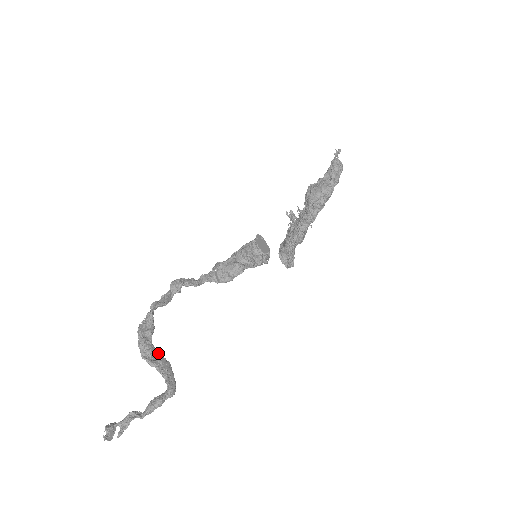
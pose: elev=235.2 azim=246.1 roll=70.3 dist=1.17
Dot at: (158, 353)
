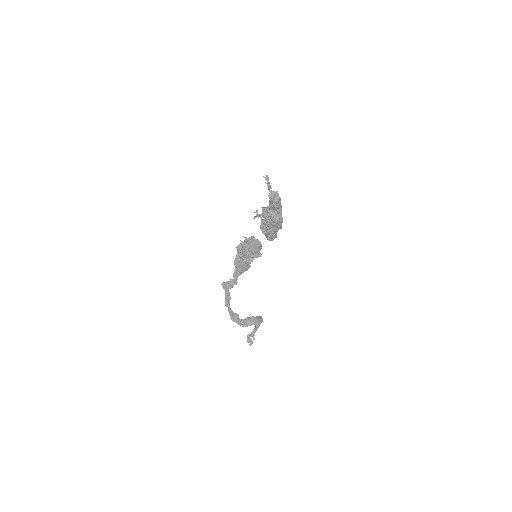
Dot at: (247, 319)
